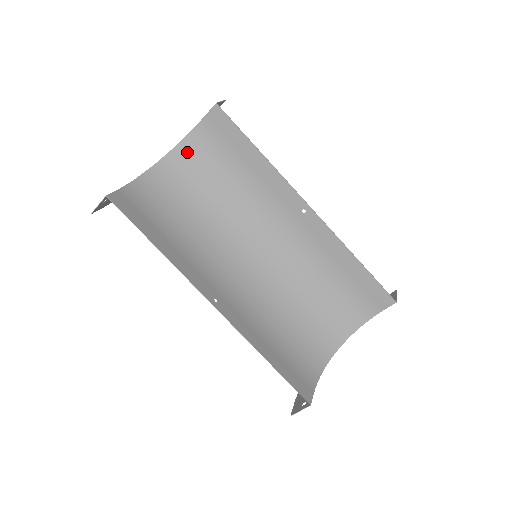
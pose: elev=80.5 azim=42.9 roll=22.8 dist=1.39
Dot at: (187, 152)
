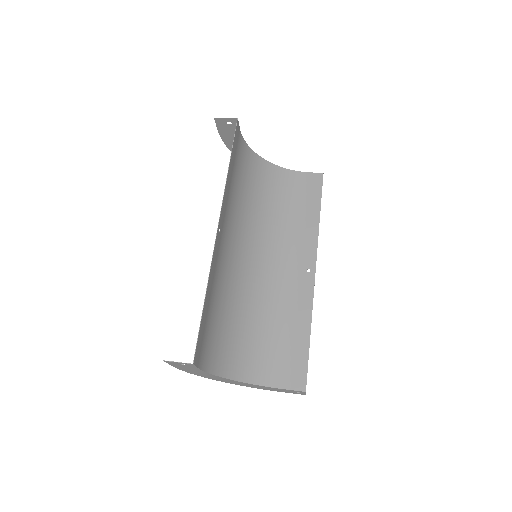
Dot at: (280, 175)
